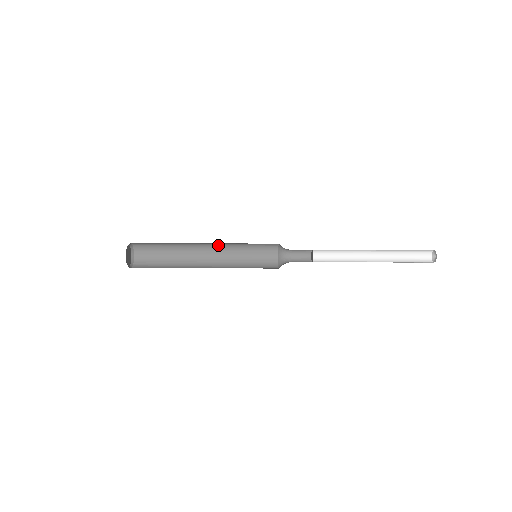
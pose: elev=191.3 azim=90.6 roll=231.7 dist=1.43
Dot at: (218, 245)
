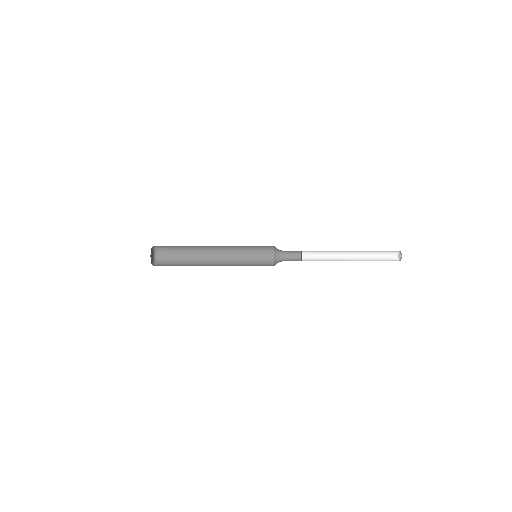
Dot at: (225, 253)
